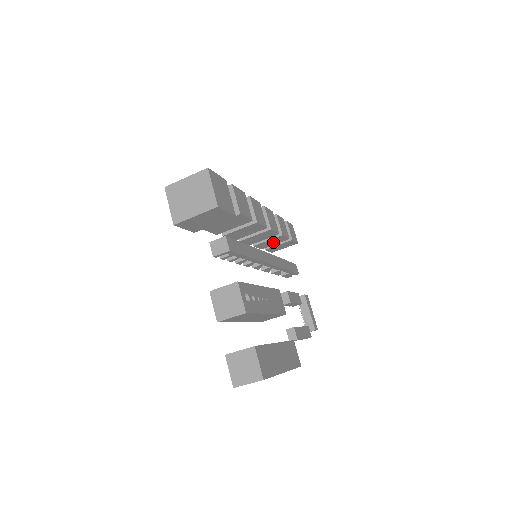
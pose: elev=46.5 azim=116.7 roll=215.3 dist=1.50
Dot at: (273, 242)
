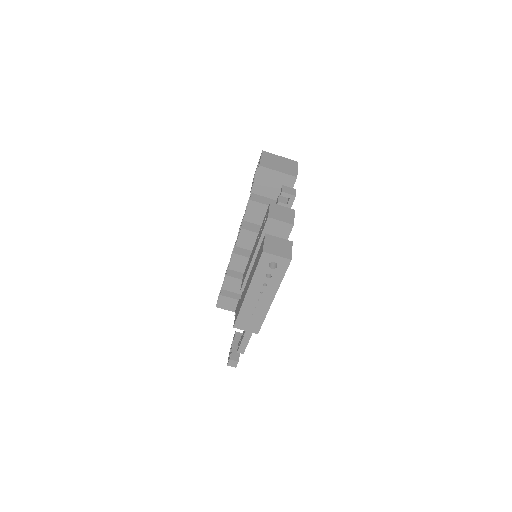
Dot at: (238, 287)
